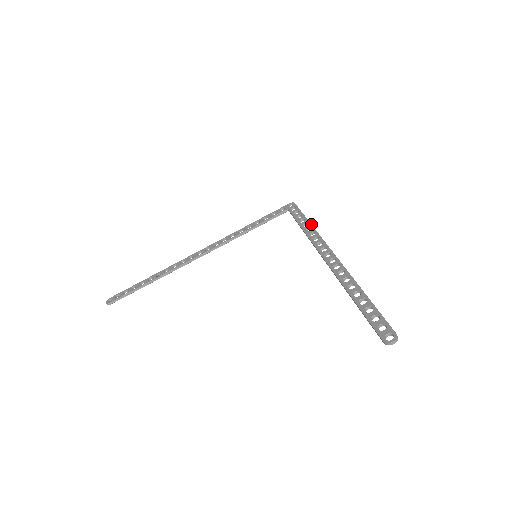
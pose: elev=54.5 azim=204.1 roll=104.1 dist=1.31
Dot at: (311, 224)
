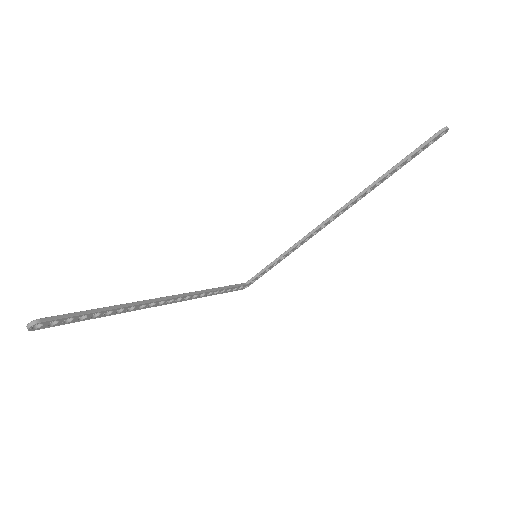
Dot at: occluded
